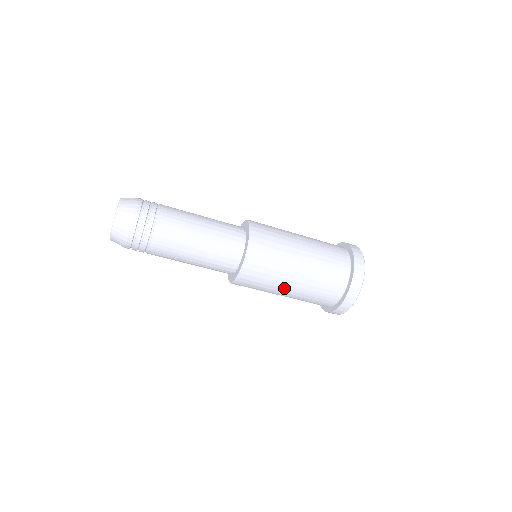
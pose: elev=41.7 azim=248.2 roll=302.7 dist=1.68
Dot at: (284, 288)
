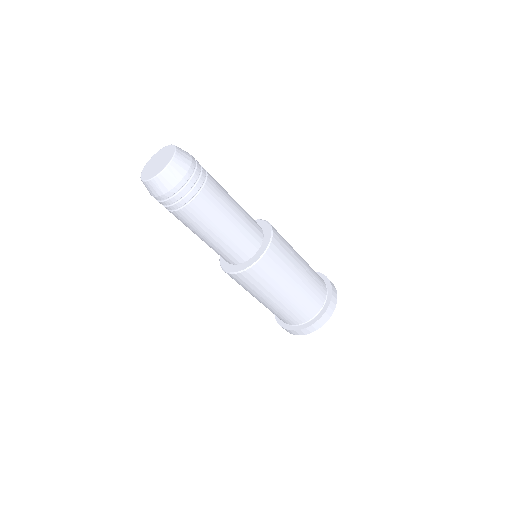
Dot at: (264, 298)
